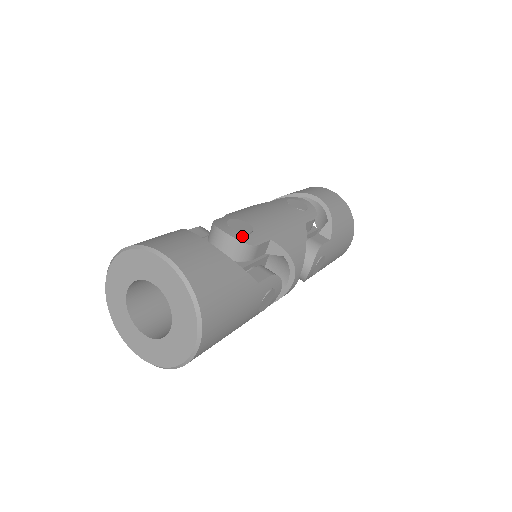
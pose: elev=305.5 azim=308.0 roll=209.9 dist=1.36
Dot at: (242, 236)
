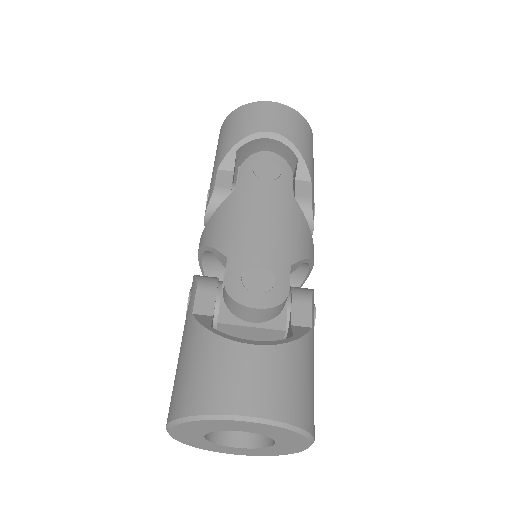
Dot at: (273, 296)
